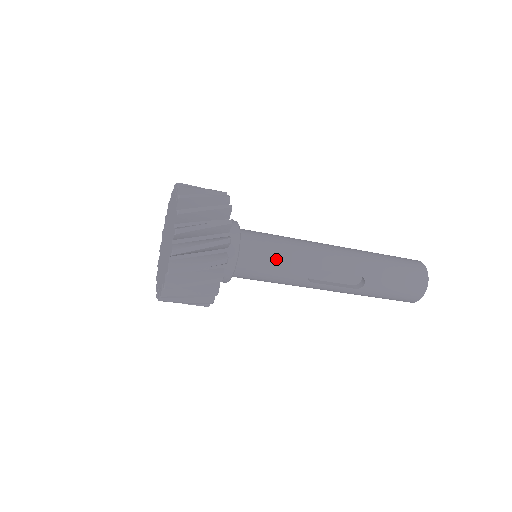
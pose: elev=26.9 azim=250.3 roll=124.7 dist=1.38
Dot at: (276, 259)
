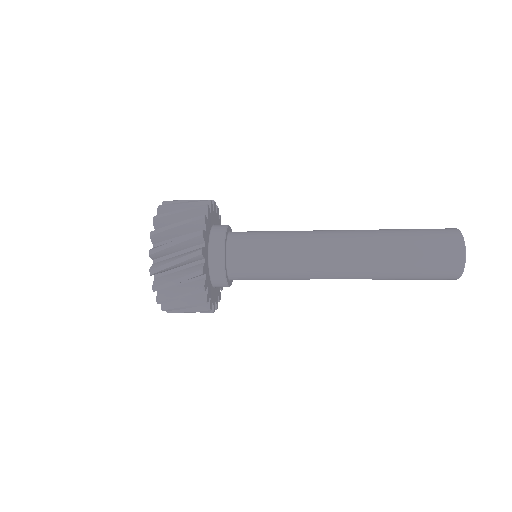
Dot at: (268, 277)
